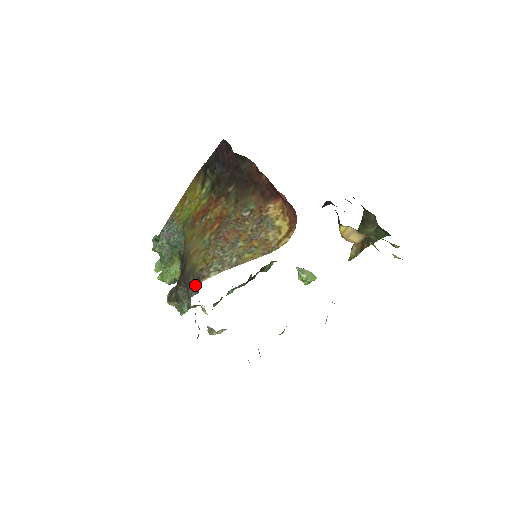
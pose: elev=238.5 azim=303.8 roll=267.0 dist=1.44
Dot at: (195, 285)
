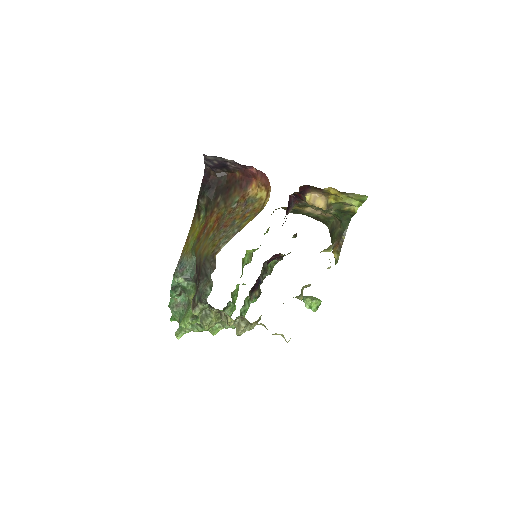
Dot at: (211, 264)
